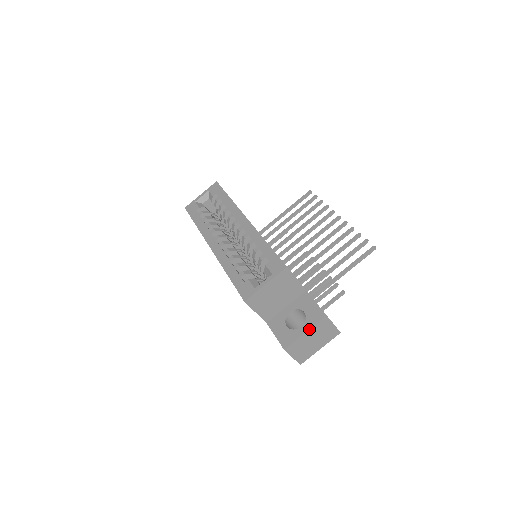
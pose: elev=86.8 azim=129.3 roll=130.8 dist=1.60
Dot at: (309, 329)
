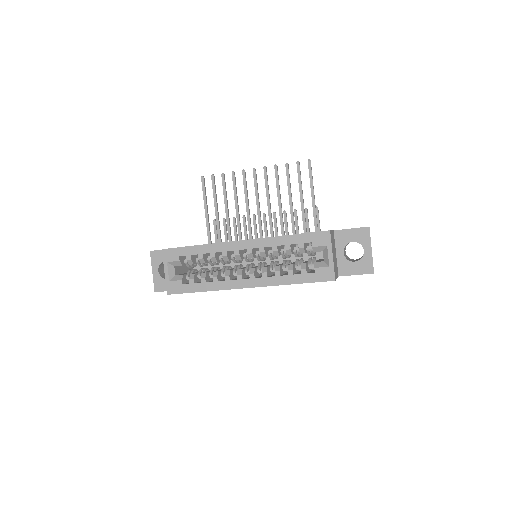
Dot at: occluded
